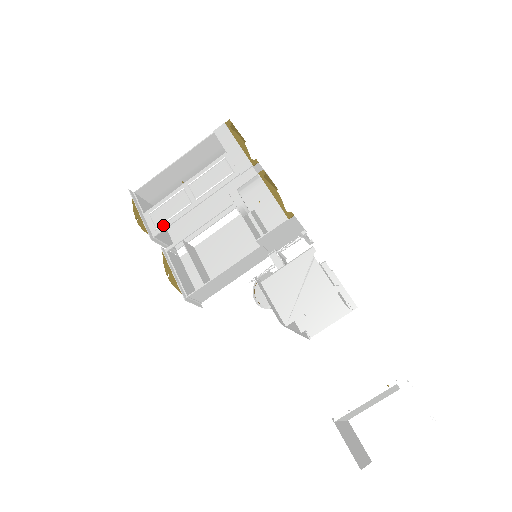
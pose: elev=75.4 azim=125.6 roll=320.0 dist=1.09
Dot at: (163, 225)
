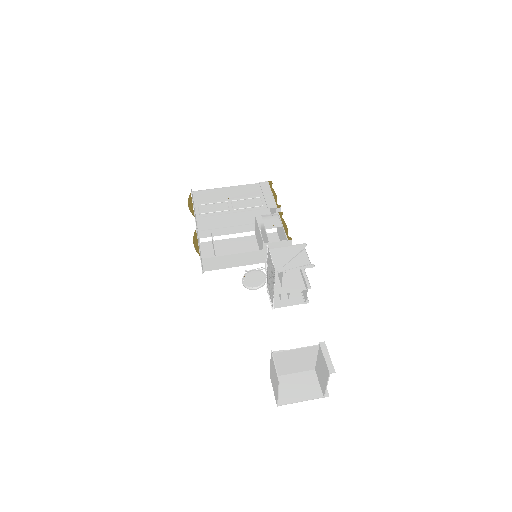
Dot at: (206, 214)
